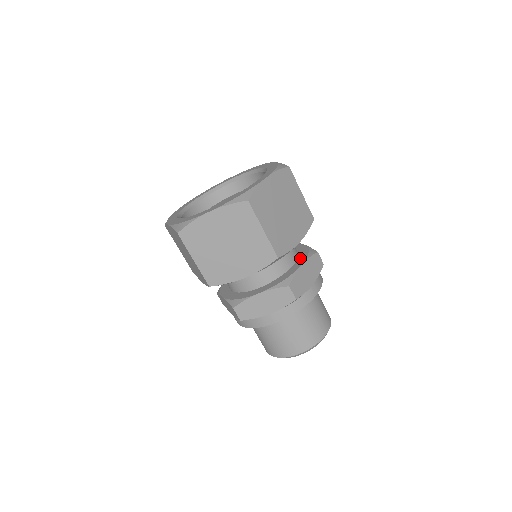
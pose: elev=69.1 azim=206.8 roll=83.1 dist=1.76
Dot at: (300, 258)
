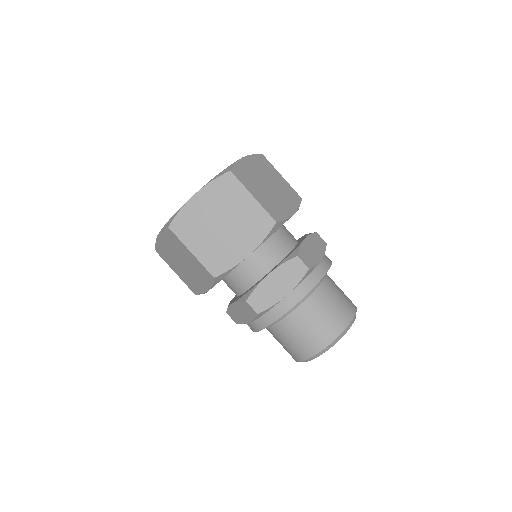
Dot at: (278, 264)
